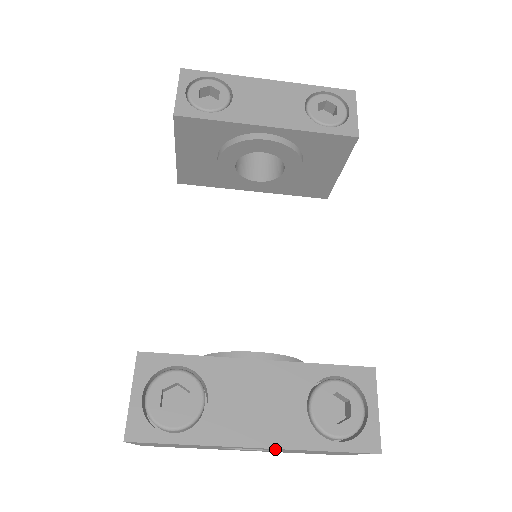
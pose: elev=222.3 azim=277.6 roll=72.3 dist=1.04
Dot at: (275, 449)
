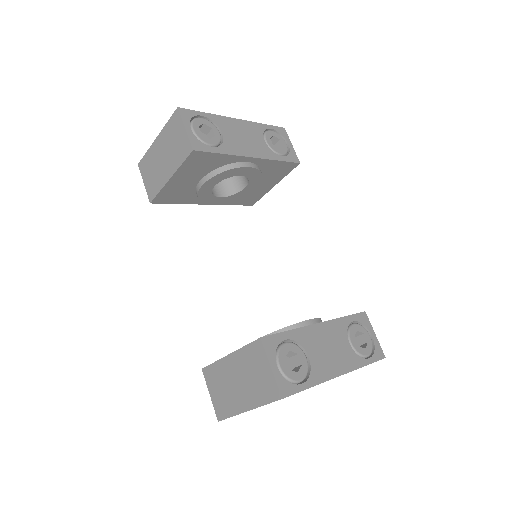
Dot at: occluded
